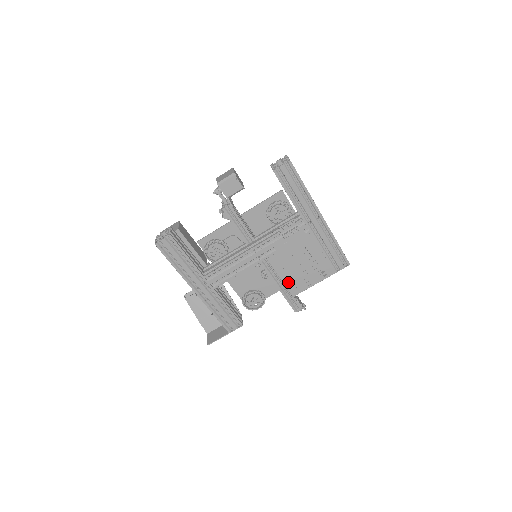
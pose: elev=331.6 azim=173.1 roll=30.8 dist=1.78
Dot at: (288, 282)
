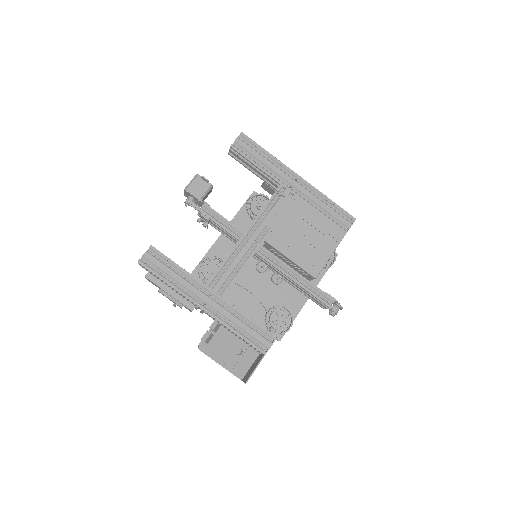
Dot at: (301, 261)
